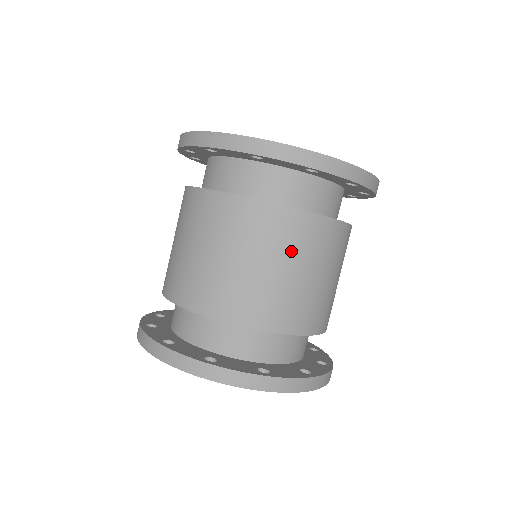
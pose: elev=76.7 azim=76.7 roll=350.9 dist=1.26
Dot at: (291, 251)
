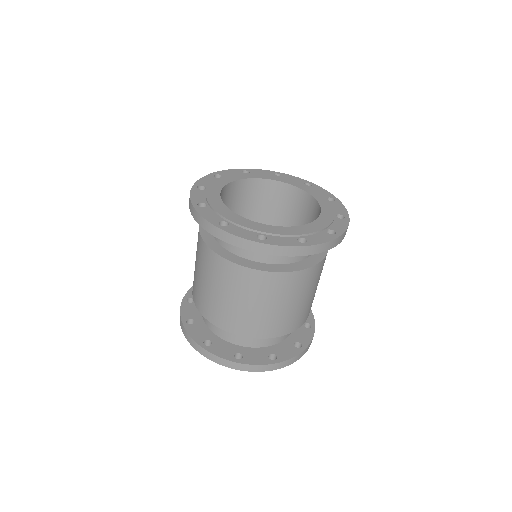
Dot at: (287, 295)
